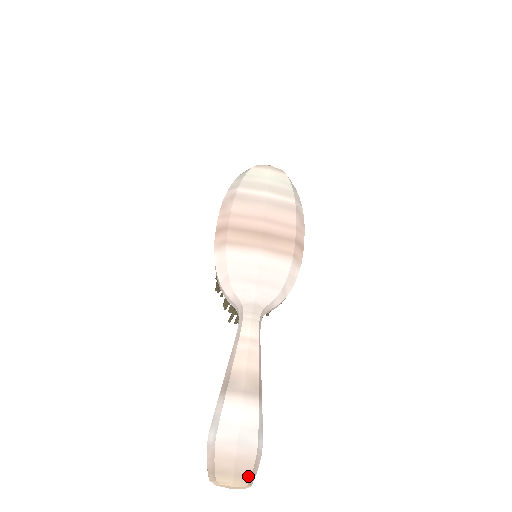
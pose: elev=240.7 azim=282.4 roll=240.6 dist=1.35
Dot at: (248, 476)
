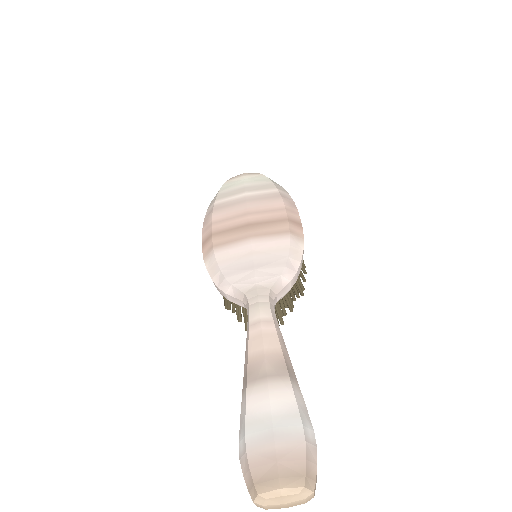
Dot at: (301, 475)
